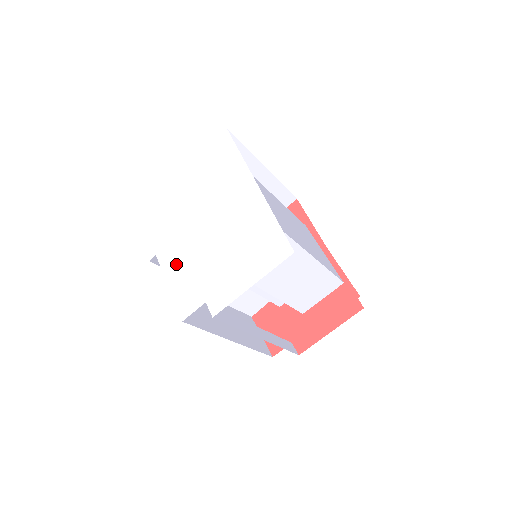
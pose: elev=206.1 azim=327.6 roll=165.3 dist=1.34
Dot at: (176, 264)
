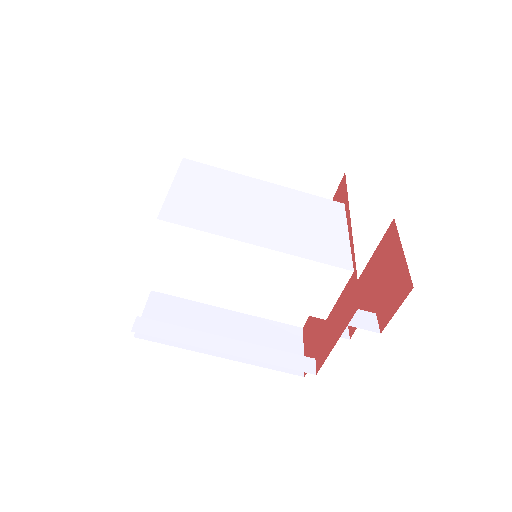
Dot at: occluded
